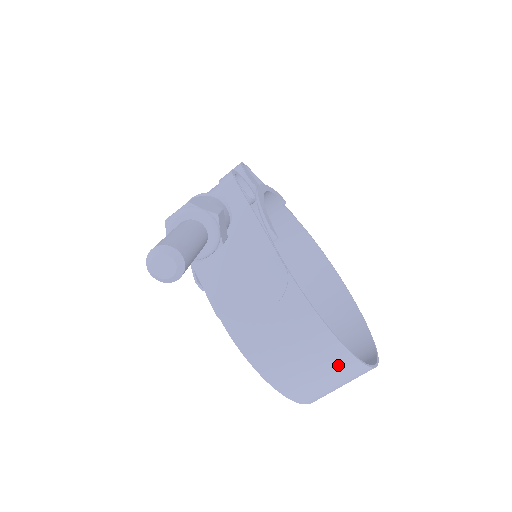
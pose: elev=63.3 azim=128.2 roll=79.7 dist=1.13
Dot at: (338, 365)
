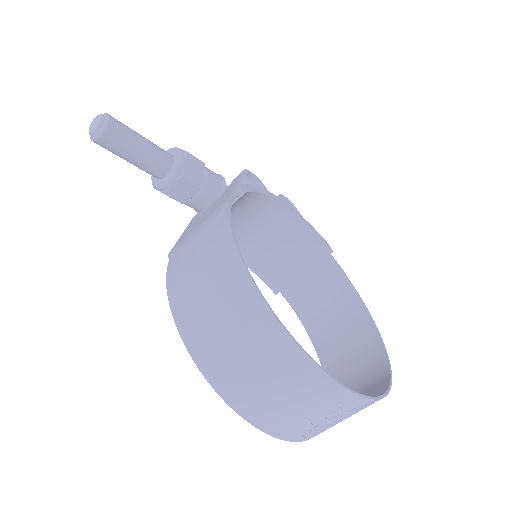
Dot at: (246, 313)
